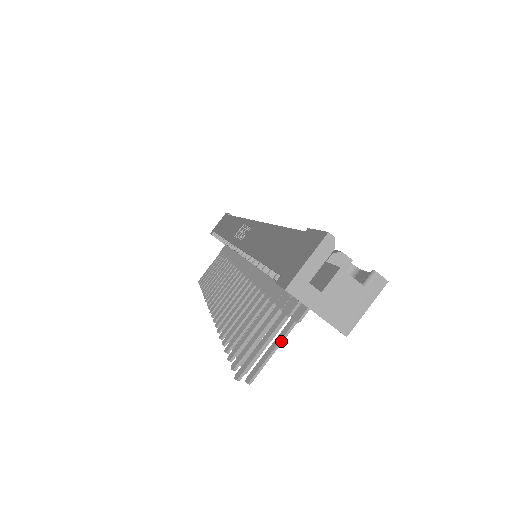
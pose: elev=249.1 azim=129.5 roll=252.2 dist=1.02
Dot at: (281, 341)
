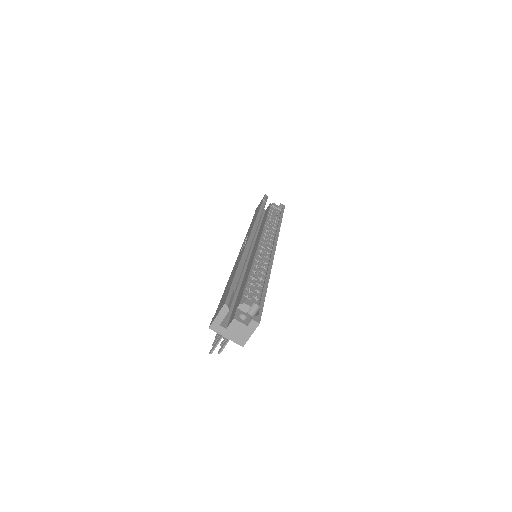
Dot at: occluded
